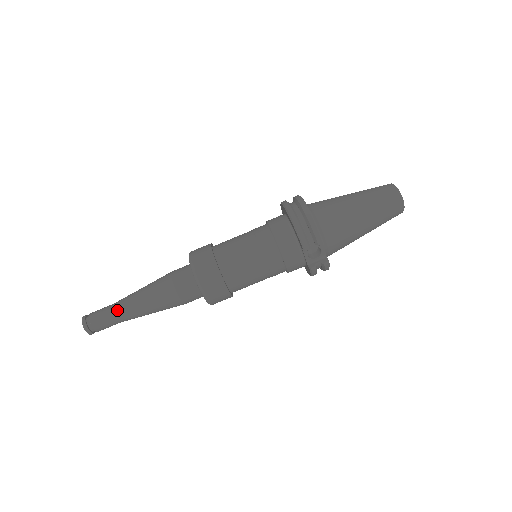
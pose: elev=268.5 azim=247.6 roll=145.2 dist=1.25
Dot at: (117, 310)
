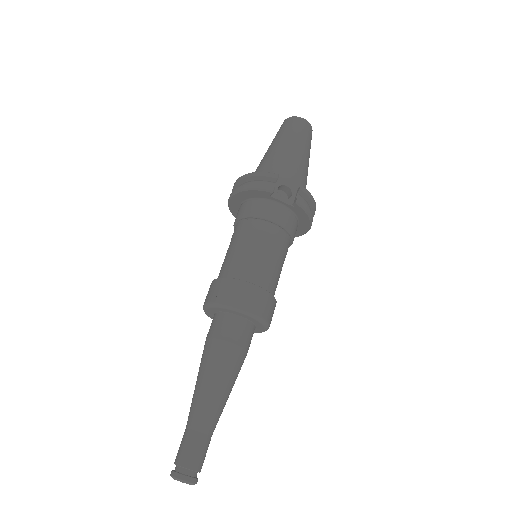
Dot at: (192, 423)
